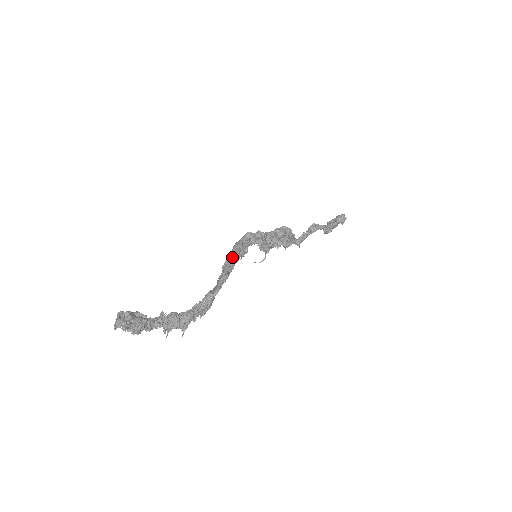
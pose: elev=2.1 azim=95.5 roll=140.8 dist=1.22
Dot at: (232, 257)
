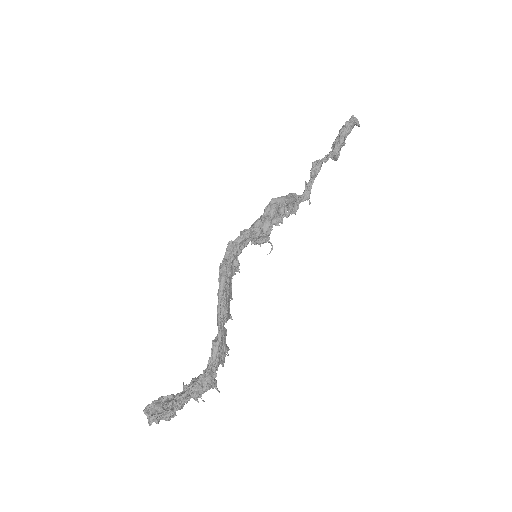
Dot at: (219, 288)
